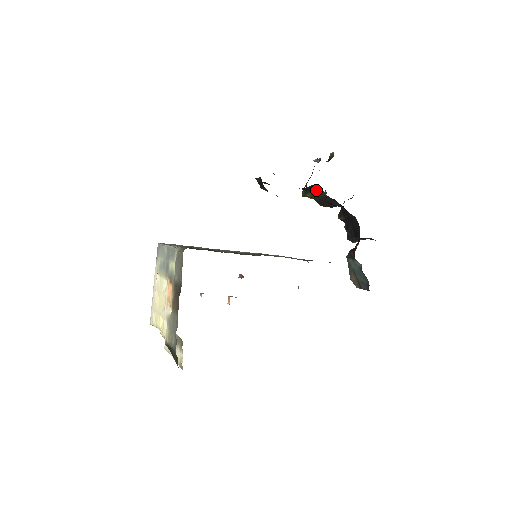
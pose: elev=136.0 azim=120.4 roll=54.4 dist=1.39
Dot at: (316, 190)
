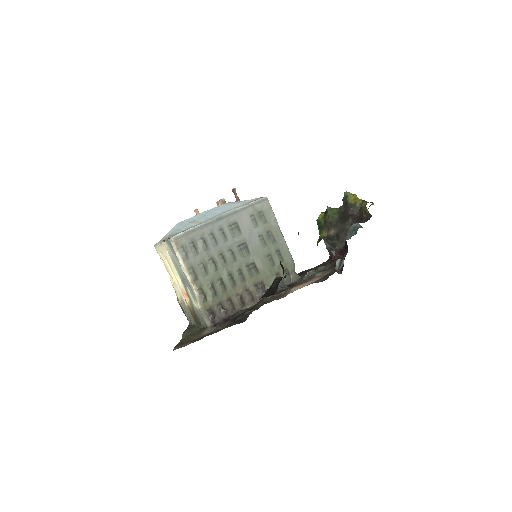
Dot at: occluded
